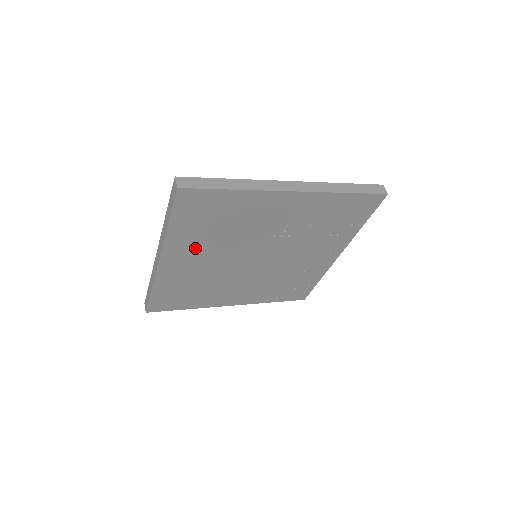
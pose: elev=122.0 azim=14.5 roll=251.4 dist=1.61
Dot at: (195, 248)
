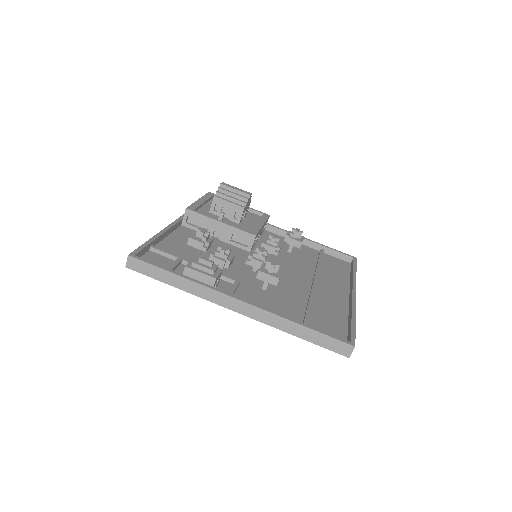
Dot at: occluded
